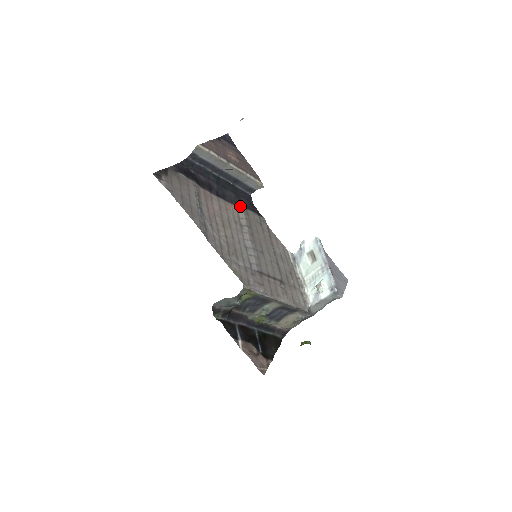
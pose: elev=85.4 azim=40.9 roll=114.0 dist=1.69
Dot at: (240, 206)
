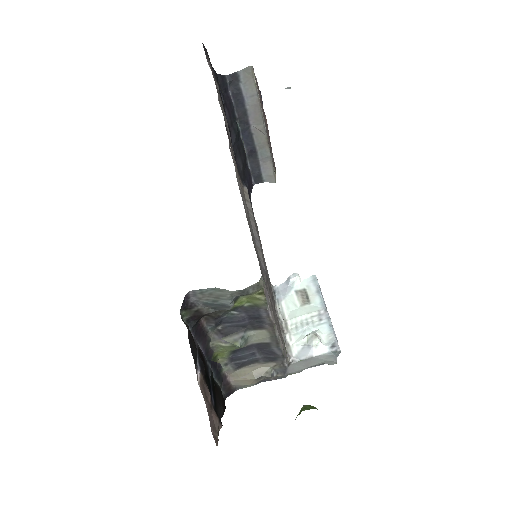
Dot at: (245, 186)
